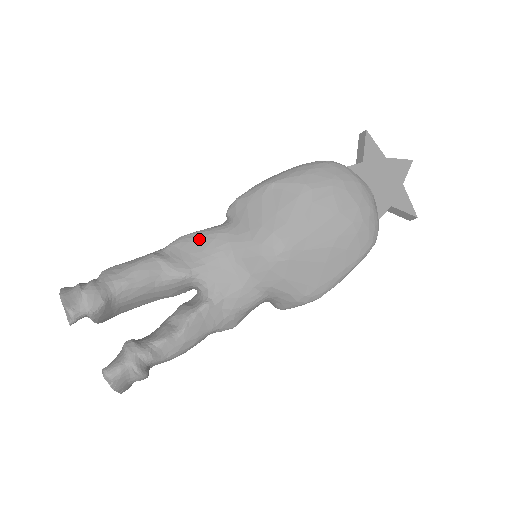
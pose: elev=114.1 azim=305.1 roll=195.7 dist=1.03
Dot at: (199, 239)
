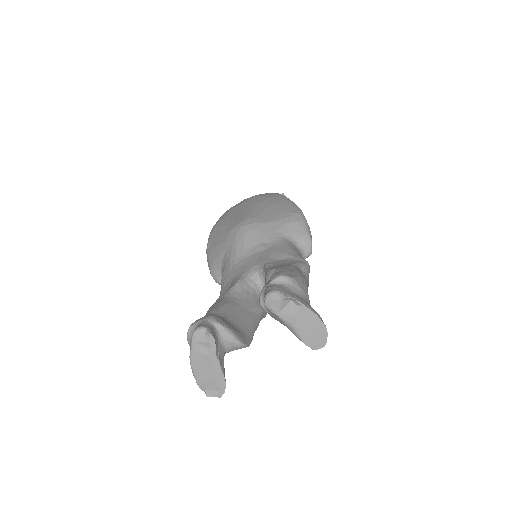
Dot at: (222, 289)
